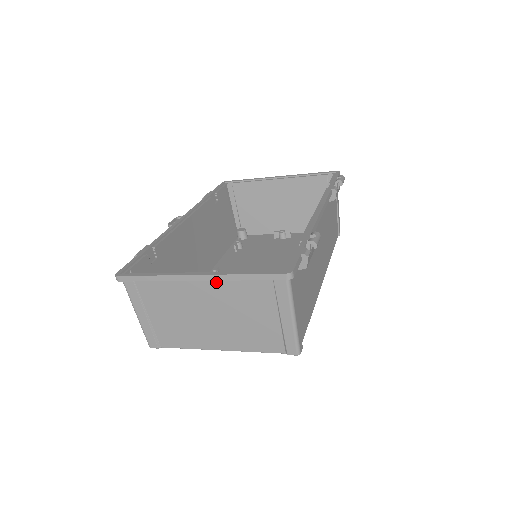
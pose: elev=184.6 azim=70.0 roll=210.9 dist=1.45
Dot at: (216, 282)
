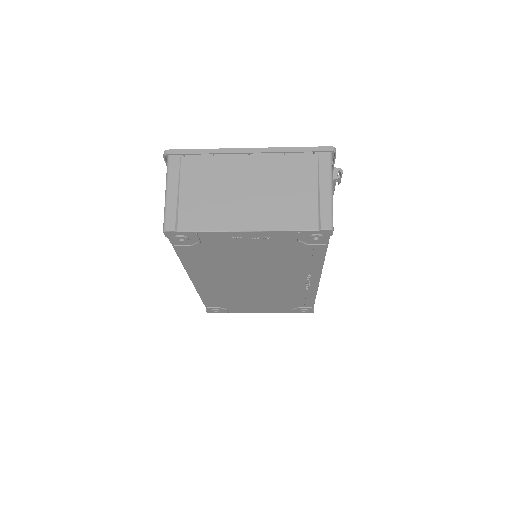
Dot at: (264, 158)
